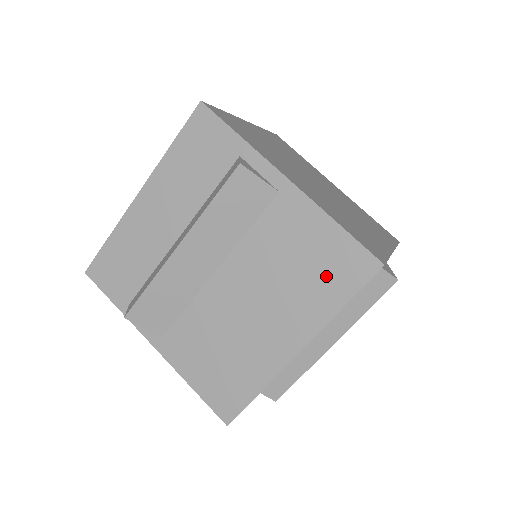
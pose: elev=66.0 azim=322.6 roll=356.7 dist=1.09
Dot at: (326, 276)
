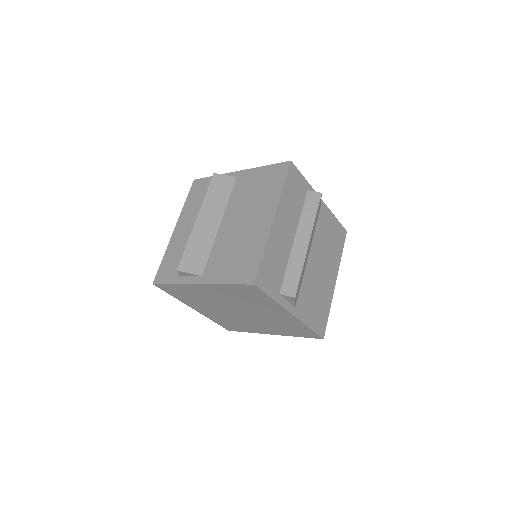
Dot at: (270, 184)
